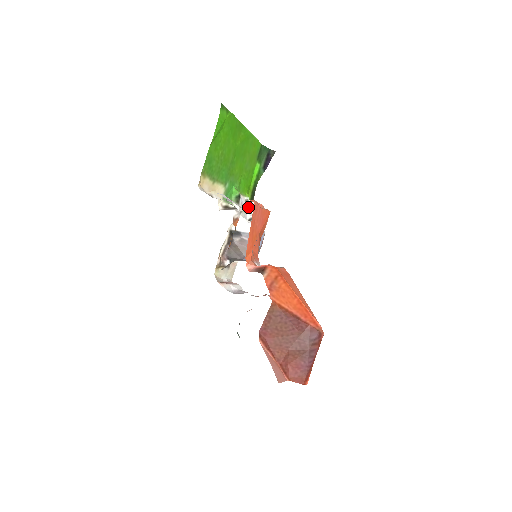
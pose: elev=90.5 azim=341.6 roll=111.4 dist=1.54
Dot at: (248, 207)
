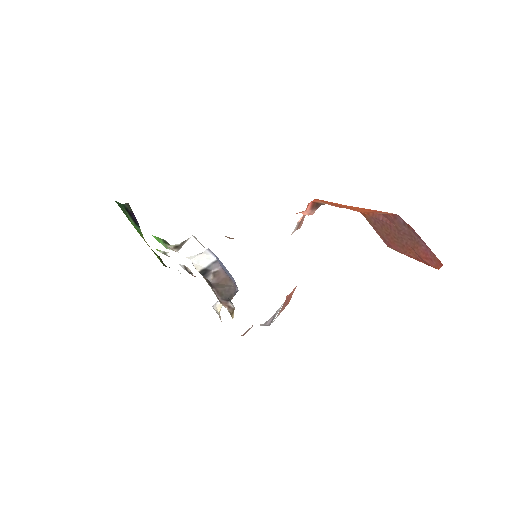
Dot at: occluded
